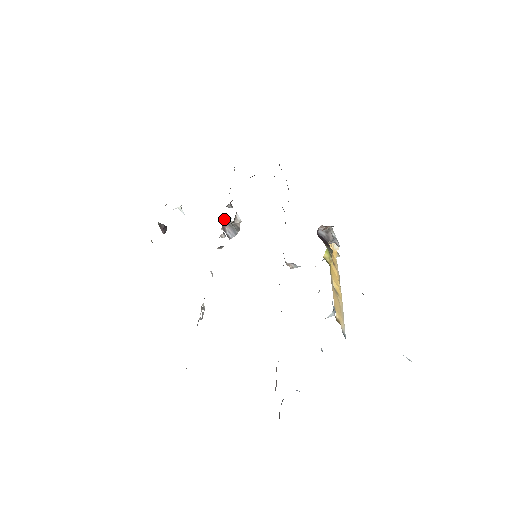
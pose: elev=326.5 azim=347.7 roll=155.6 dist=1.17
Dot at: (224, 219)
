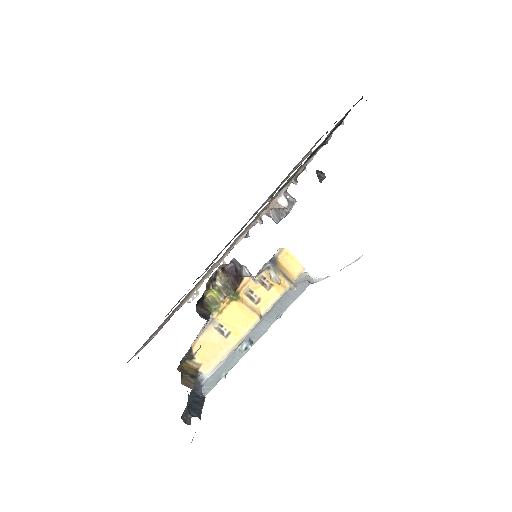
Dot at: occluded
